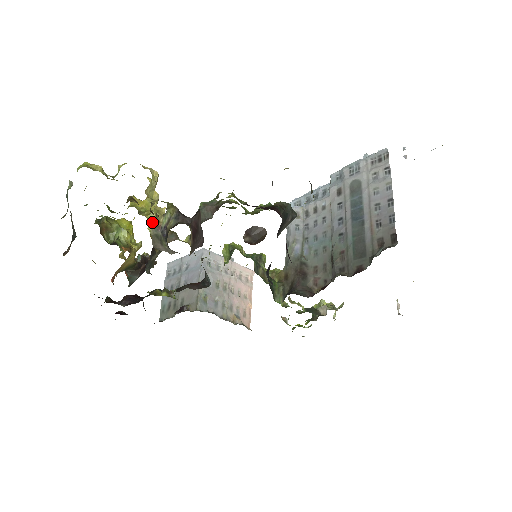
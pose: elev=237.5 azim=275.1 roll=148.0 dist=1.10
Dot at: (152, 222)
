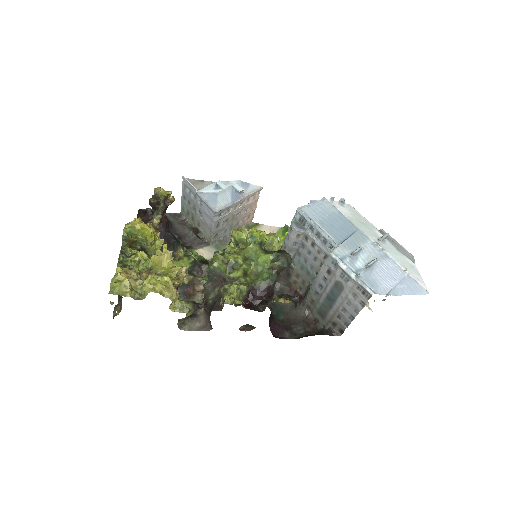
Dot at: (173, 279)
